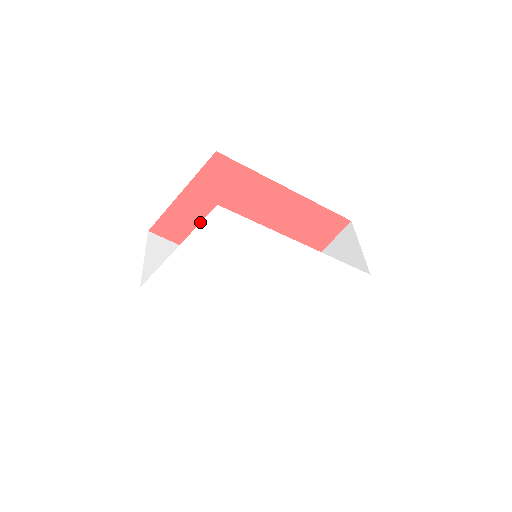
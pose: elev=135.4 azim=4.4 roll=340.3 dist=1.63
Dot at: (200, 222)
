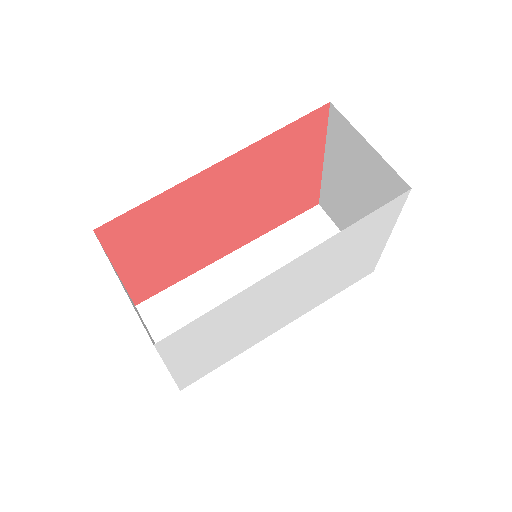
Dot at: (169, 262)
